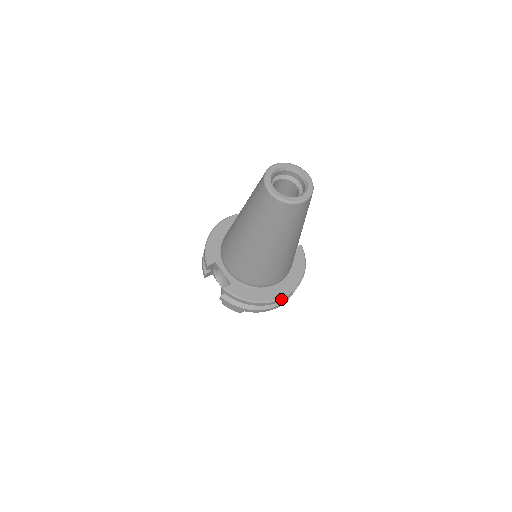
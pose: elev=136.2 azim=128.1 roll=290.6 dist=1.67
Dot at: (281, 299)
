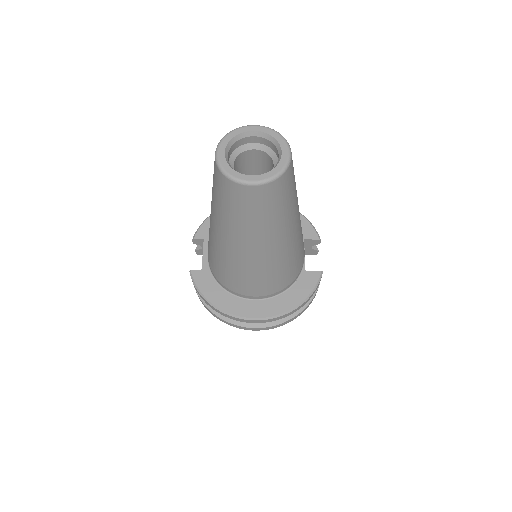
Dot at: (246, 319)
